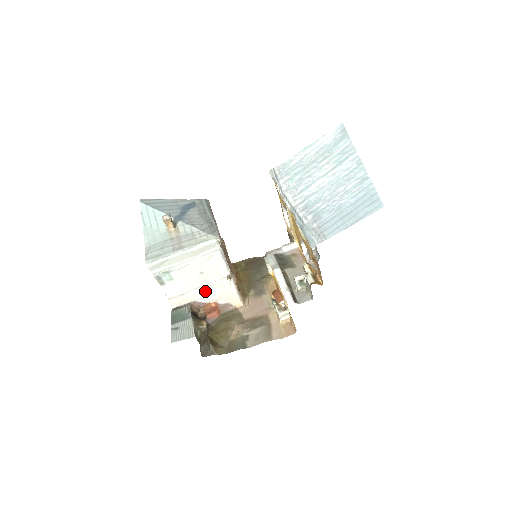
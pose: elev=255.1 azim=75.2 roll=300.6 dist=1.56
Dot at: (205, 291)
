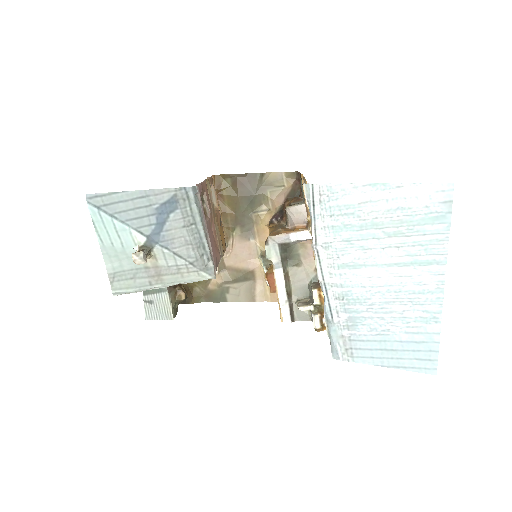
Dot at: occluded
